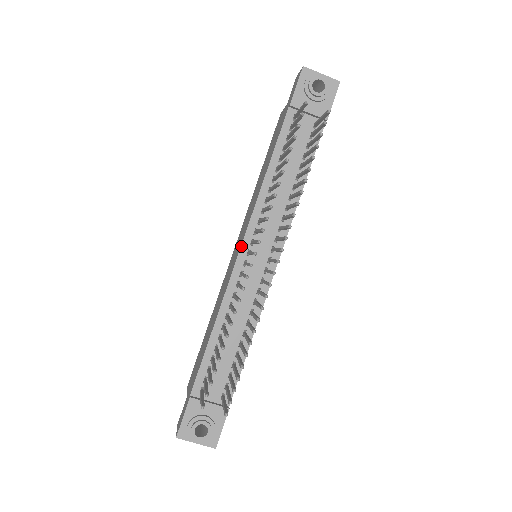
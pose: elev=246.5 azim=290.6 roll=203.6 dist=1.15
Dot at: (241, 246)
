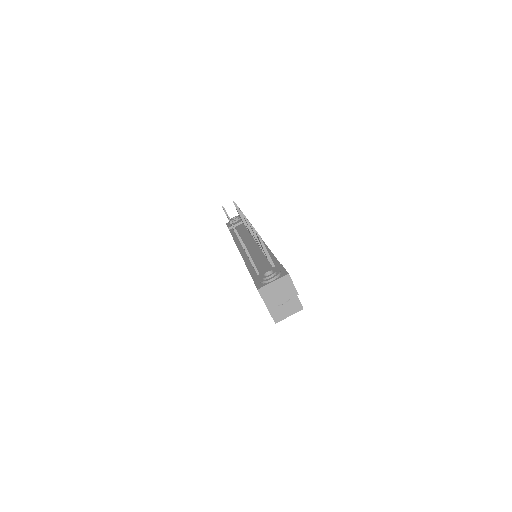
Dot at: occluded
